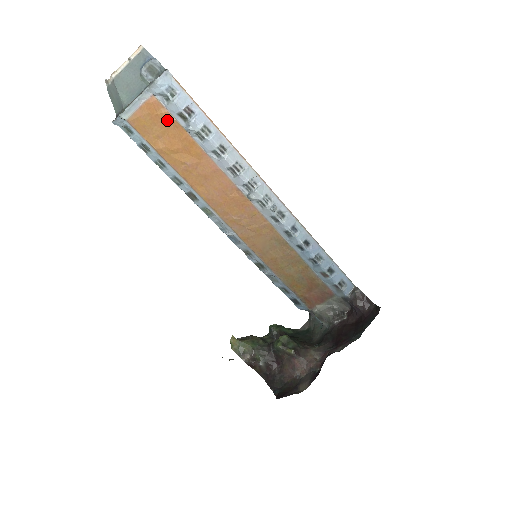
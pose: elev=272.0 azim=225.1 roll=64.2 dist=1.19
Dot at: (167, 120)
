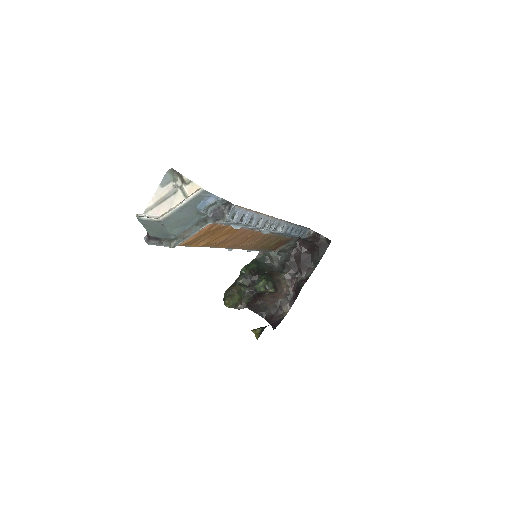
Dot at: (217, 229)
